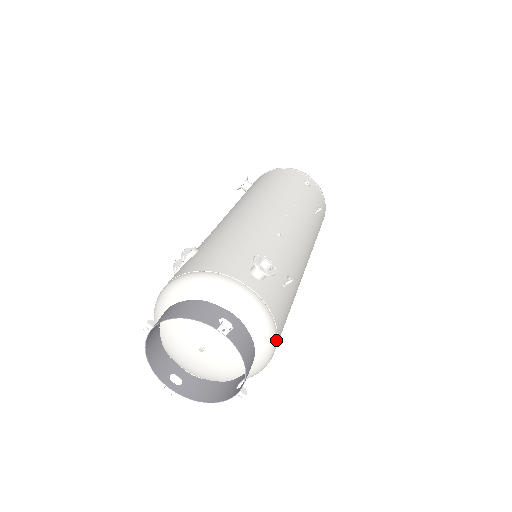
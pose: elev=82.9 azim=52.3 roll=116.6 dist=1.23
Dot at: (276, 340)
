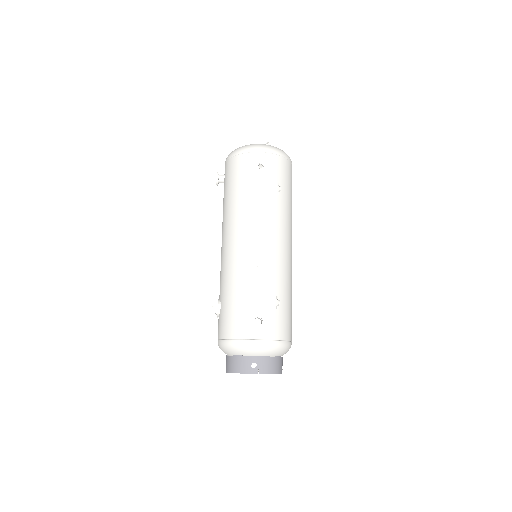
Dot at: (287, 343)
